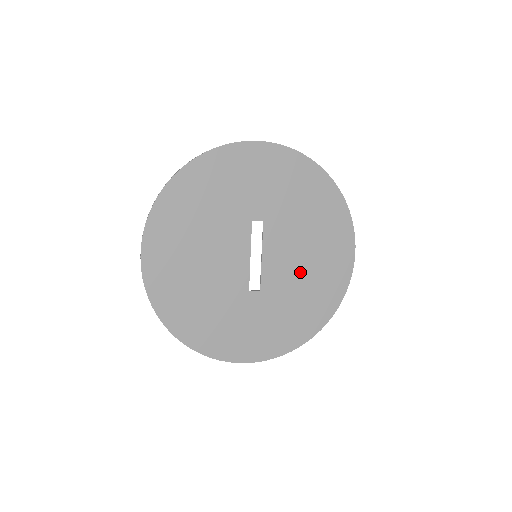
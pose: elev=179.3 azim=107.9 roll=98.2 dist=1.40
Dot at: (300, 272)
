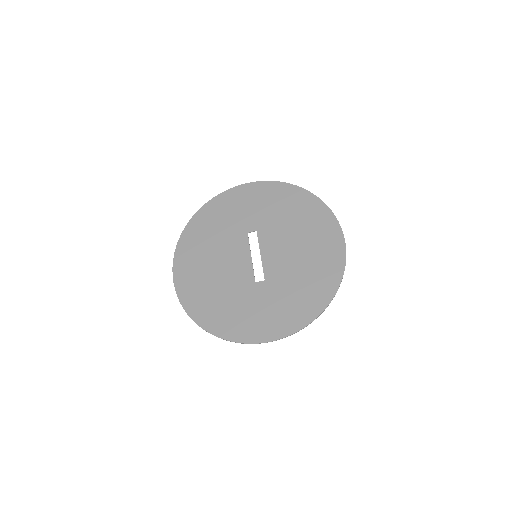
Dot at: (296, 259)
